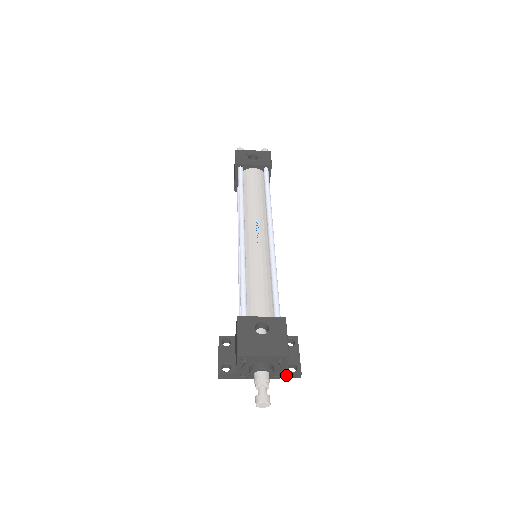
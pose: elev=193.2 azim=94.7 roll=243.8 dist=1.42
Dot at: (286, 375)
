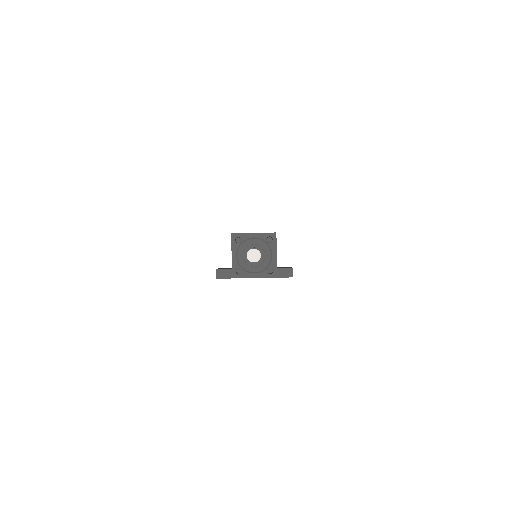
Dot at: (279, 271)
